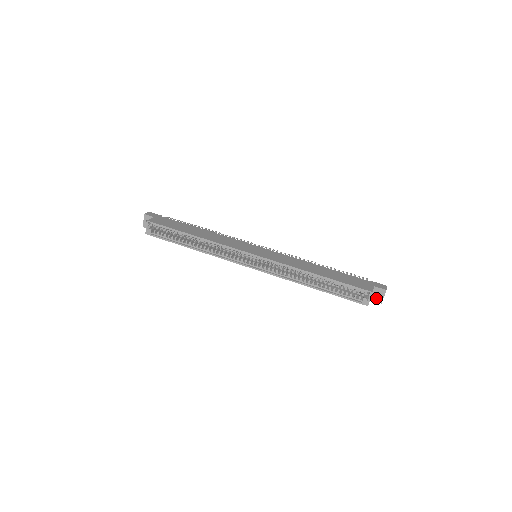
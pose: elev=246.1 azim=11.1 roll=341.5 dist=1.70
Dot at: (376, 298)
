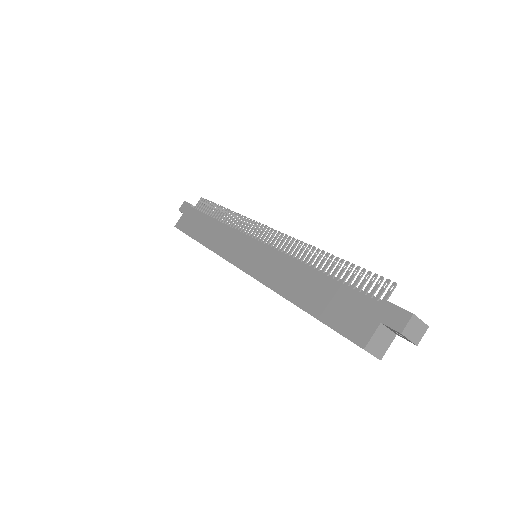
Dot at: (402, 336)
